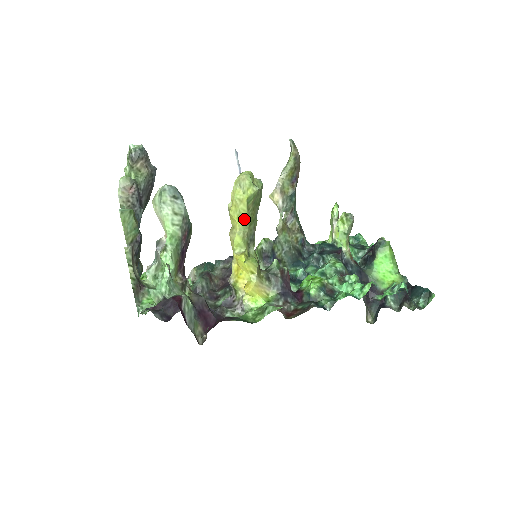
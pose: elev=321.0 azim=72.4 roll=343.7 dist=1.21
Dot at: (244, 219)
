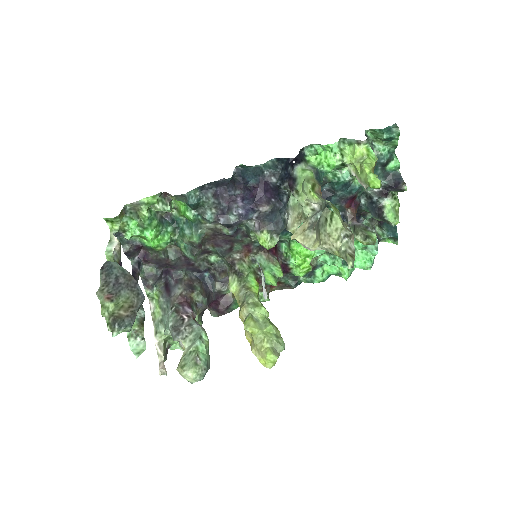
Dot at: occluded
